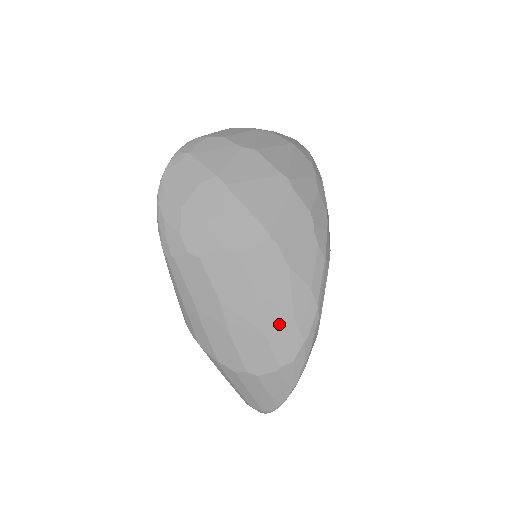
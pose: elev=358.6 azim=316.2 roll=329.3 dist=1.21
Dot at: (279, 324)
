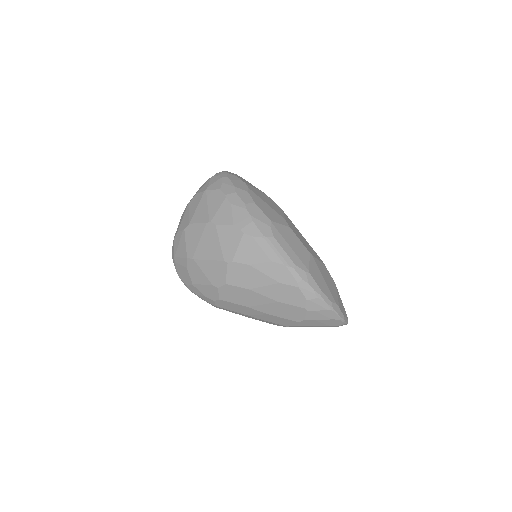
Dot at: (278, 292)
